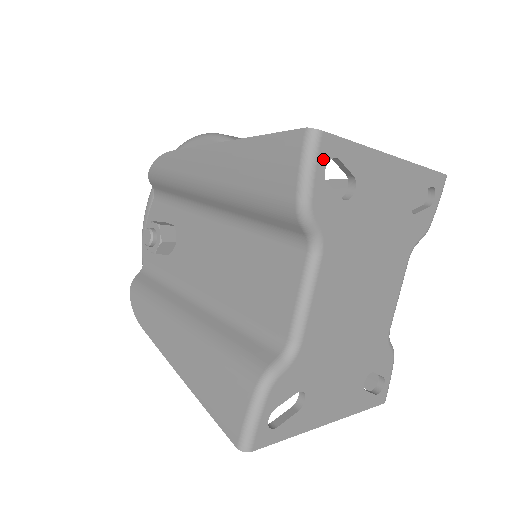
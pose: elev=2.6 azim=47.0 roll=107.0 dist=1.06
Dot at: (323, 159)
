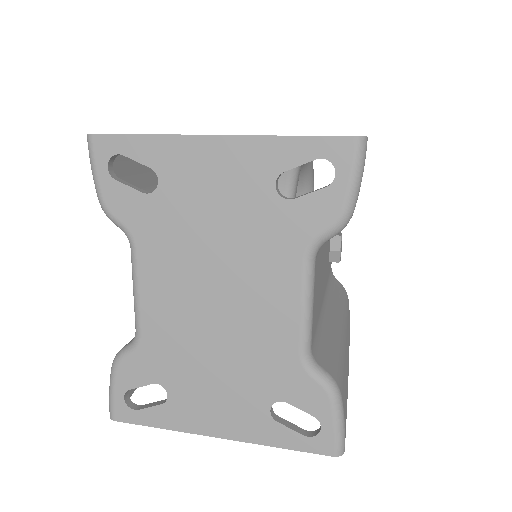
Dot at: (102, 158)
